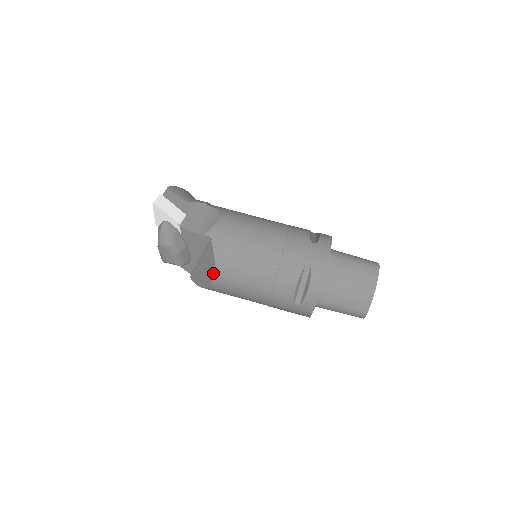
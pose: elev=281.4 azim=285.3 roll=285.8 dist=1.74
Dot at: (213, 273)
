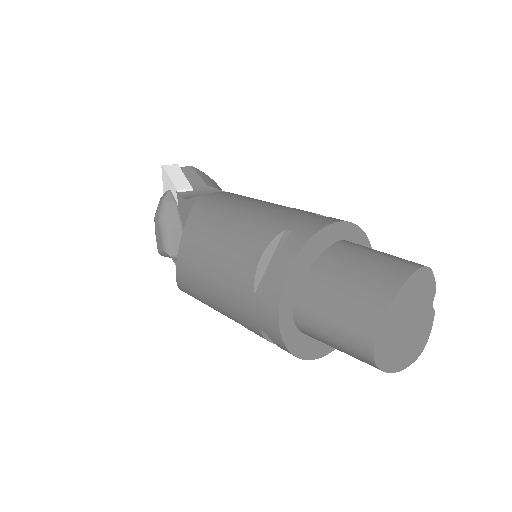
Dot at: (180, 243)
